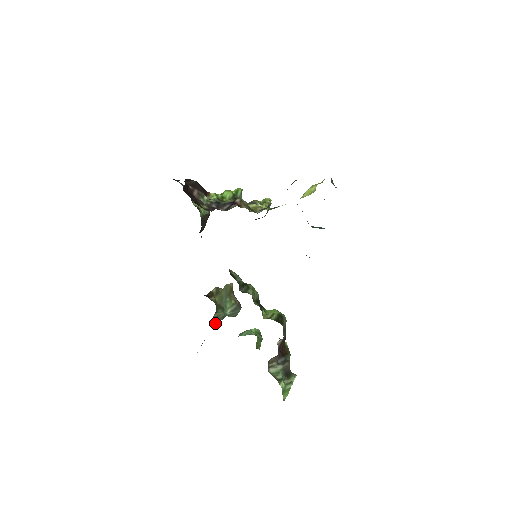
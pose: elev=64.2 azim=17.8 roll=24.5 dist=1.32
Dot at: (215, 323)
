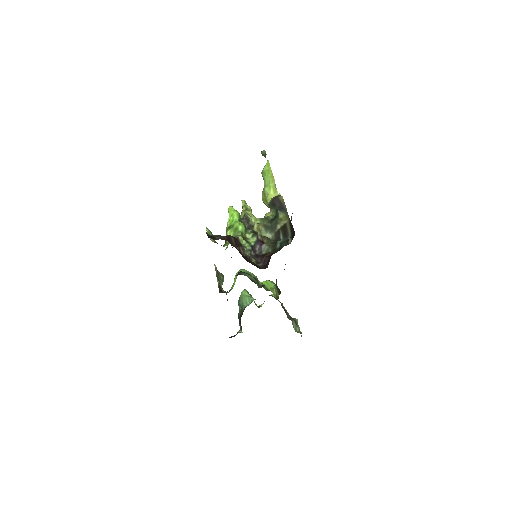
Dot at: occluded
